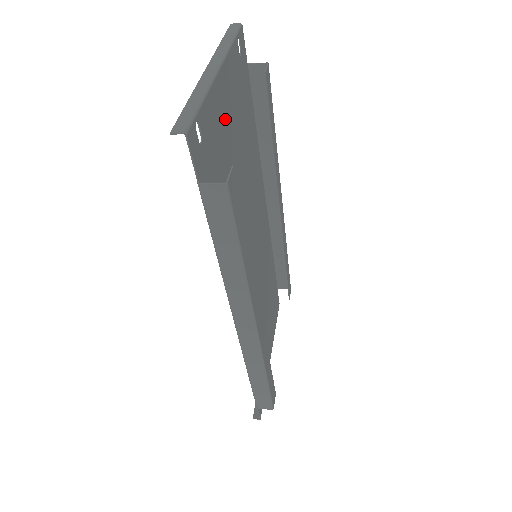
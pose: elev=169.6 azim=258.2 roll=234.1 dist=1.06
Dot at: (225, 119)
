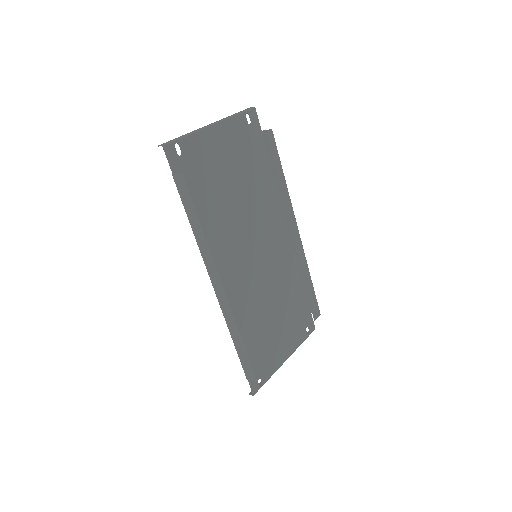
Dot at: (217, 153)
